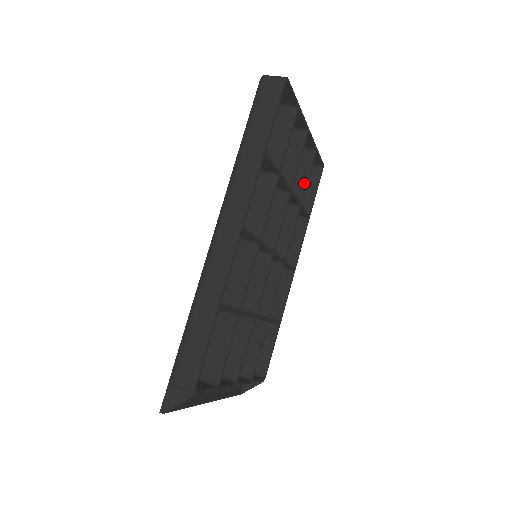
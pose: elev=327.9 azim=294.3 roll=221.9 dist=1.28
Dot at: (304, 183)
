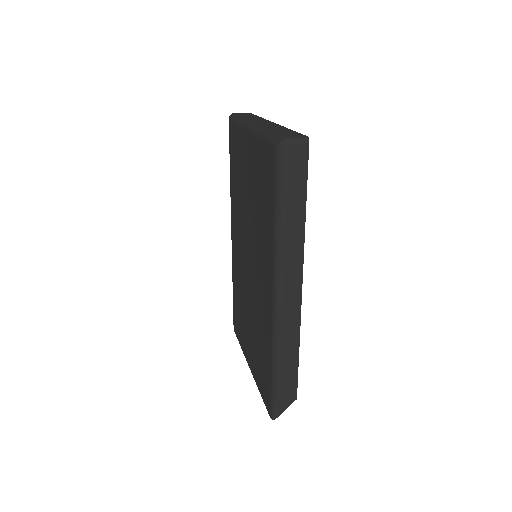
Dot at: occluded
